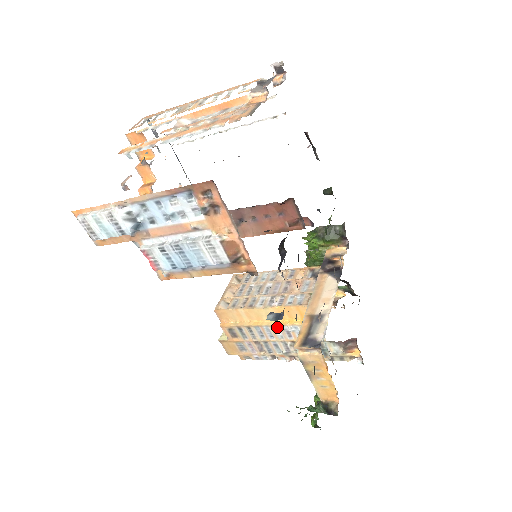
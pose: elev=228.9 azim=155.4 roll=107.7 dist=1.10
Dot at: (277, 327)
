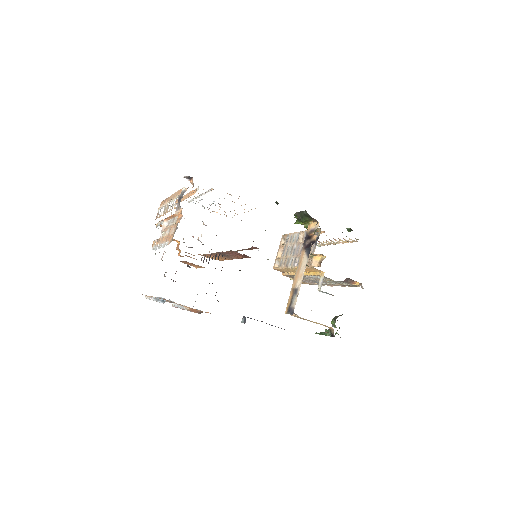
Dot at: (306, 276)
